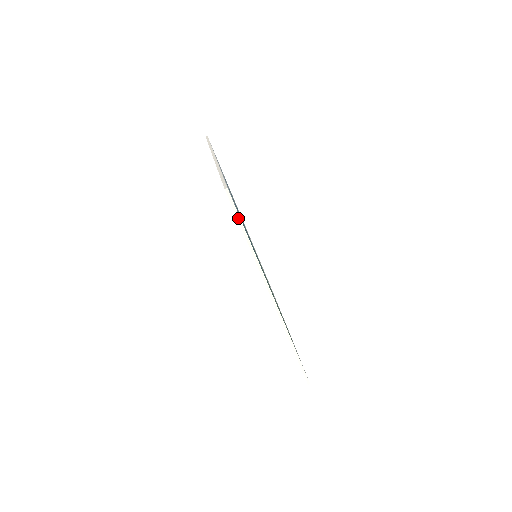
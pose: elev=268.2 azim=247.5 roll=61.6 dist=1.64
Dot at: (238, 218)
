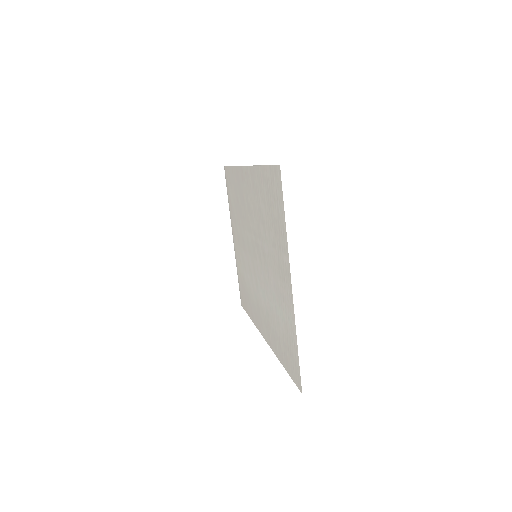
Dot at: occluded
